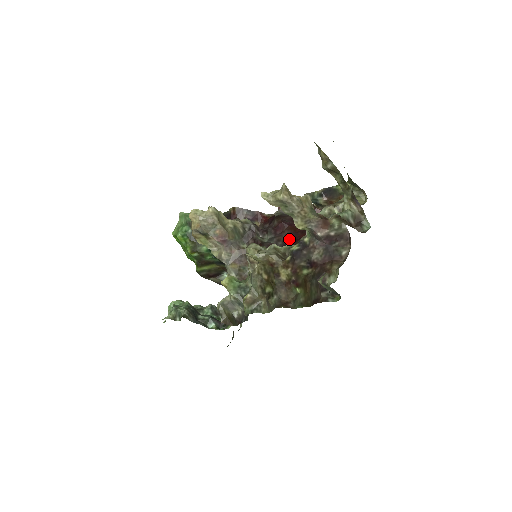
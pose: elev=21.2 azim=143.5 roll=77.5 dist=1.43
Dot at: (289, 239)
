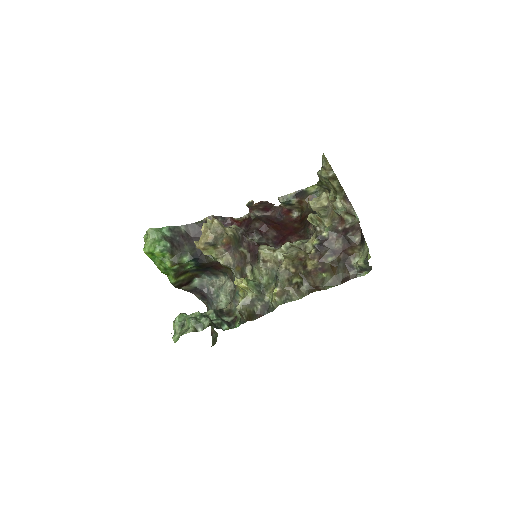
Dot at: (277, 237)
